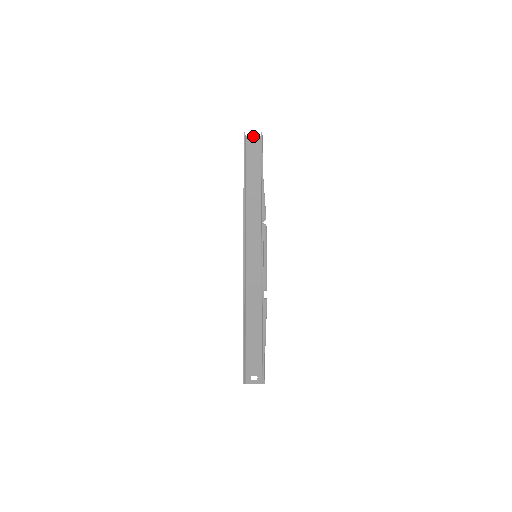
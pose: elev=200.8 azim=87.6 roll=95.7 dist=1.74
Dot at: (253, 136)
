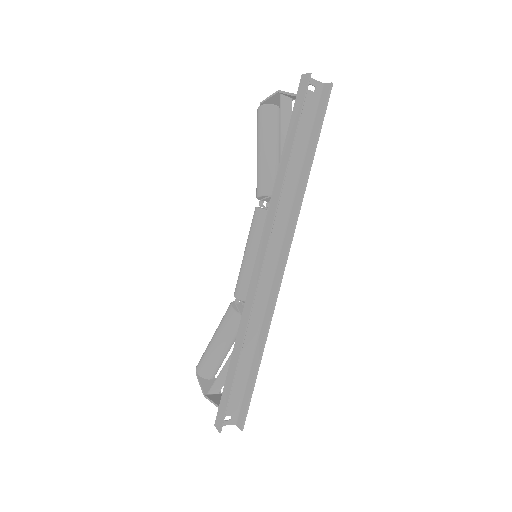
Dot at: occluded
